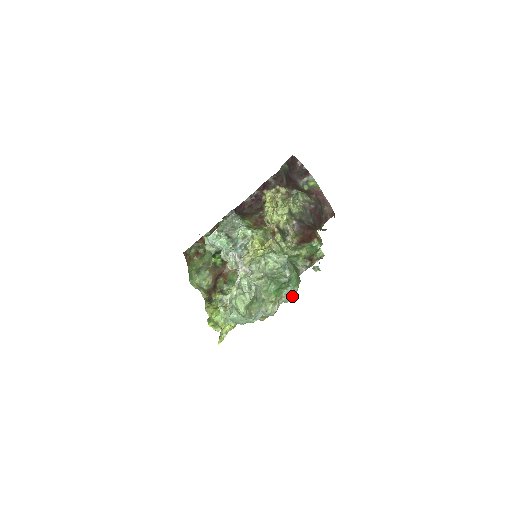
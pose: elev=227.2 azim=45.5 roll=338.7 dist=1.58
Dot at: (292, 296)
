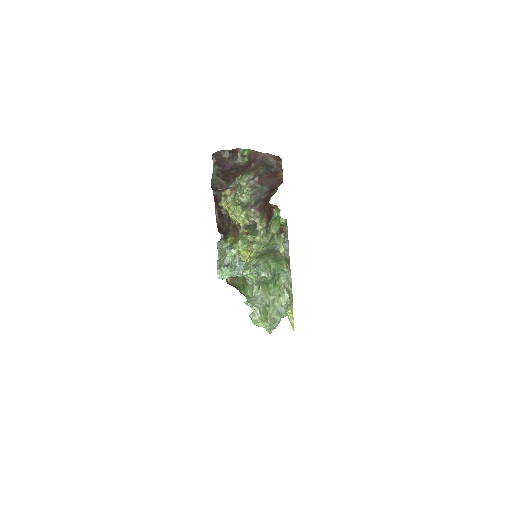
Dot at: (289, 276)
